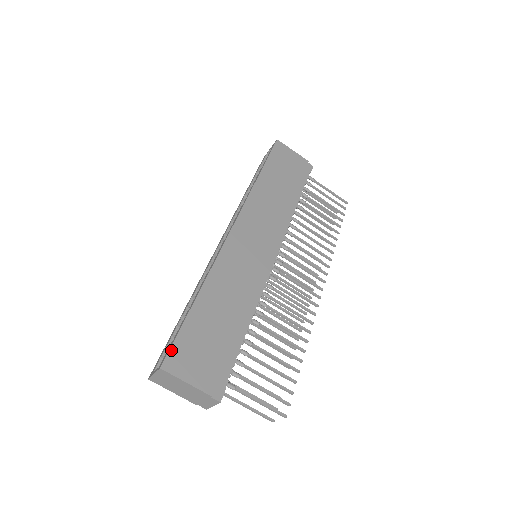
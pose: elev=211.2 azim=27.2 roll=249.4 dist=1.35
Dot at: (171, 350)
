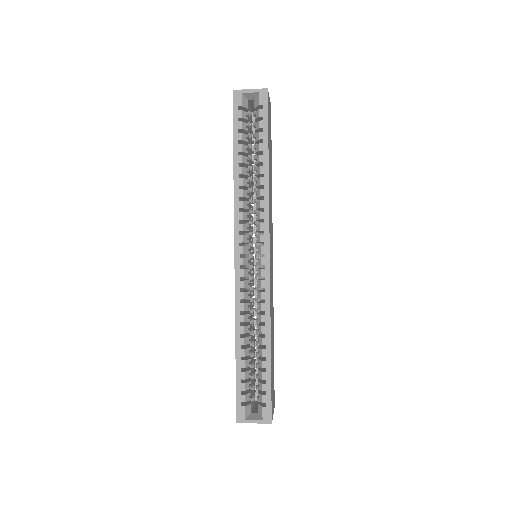
Dot at: occluded
